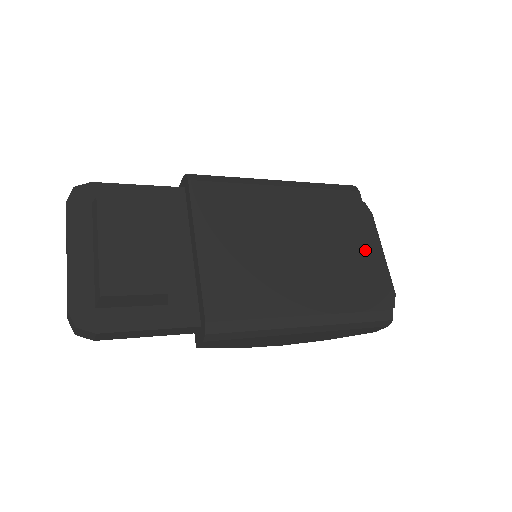
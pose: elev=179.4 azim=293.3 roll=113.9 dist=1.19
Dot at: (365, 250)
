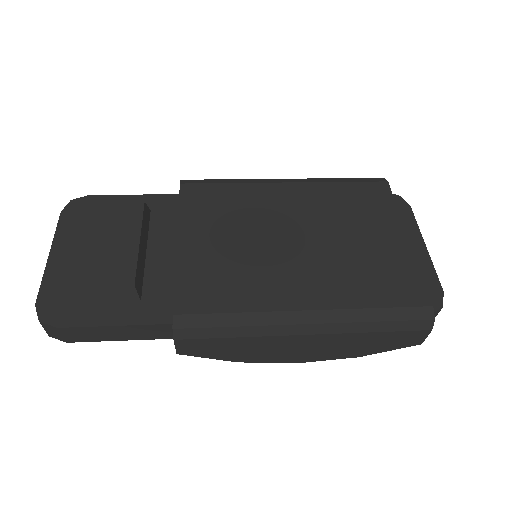
Dot at: (393, 240)
